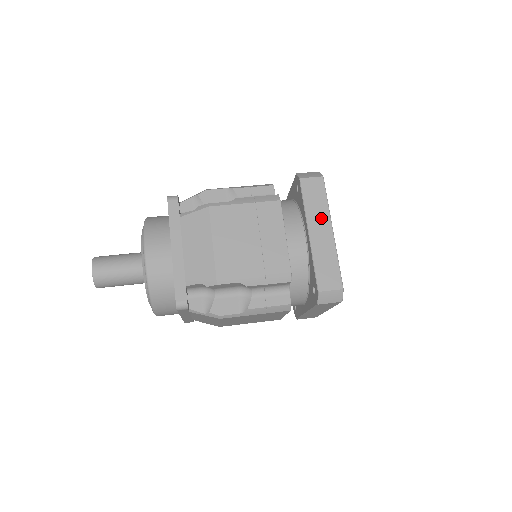
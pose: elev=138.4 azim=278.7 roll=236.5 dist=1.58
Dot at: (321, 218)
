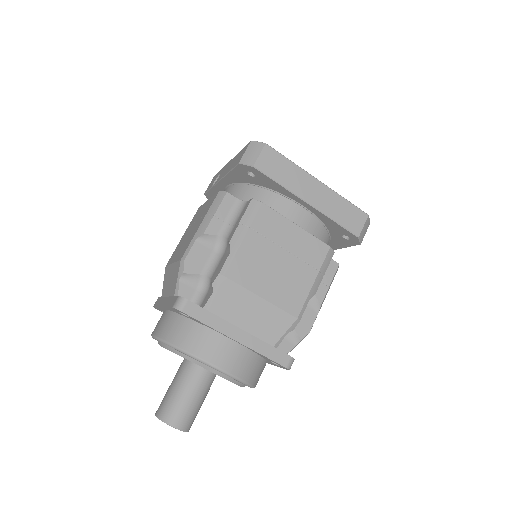
Dot at: (302, 181)
